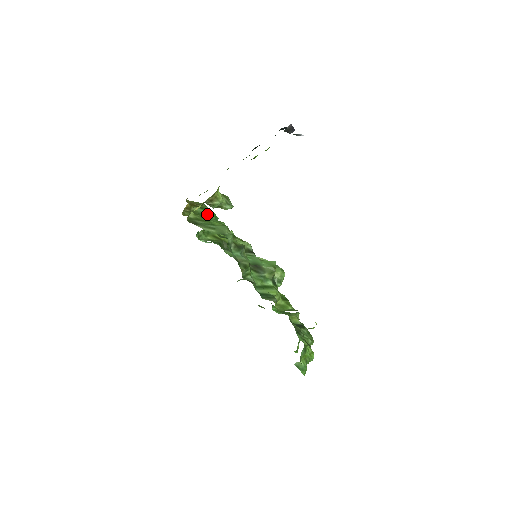
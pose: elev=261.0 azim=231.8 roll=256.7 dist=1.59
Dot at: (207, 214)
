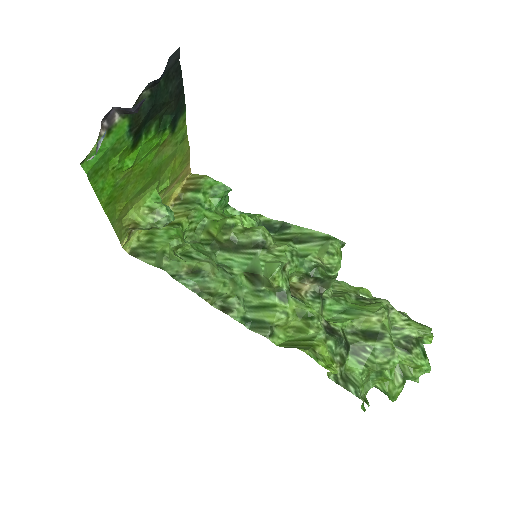
Dot at: (209, 192)
